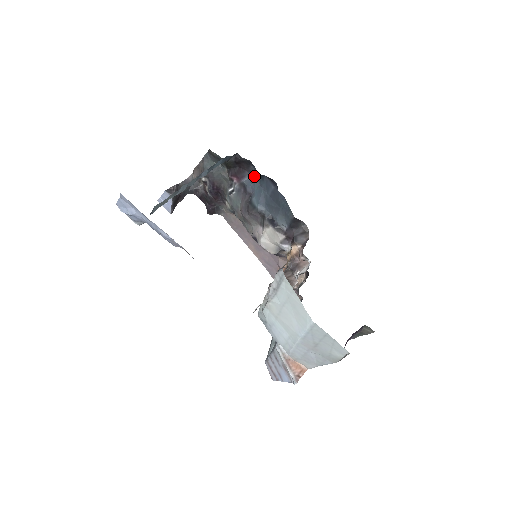
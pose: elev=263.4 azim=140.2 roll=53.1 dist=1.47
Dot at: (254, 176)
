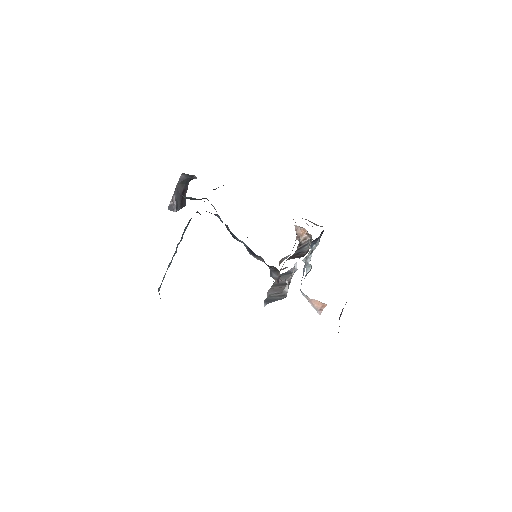
Dot at: occluded
